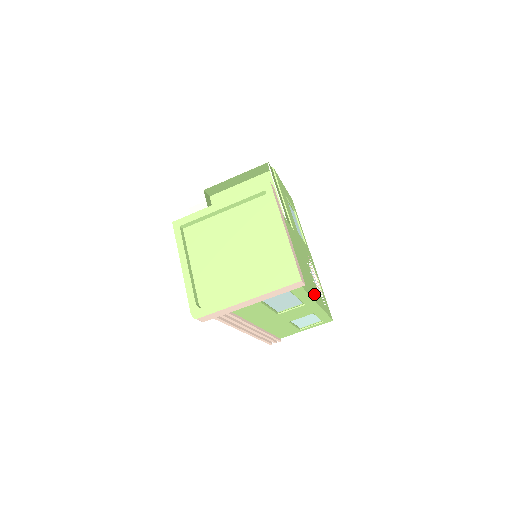
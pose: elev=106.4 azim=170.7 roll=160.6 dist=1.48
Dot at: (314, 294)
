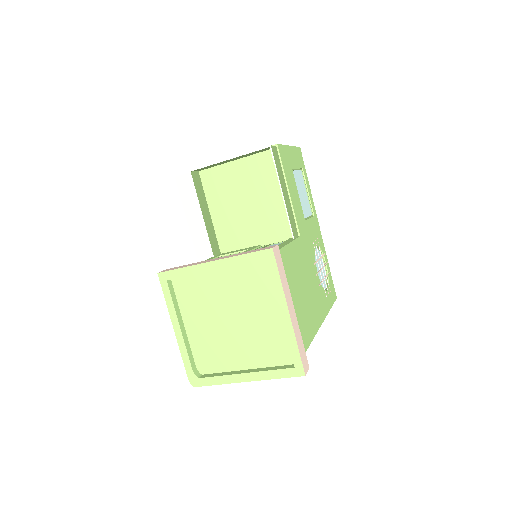
Dot at: (318, 315)
